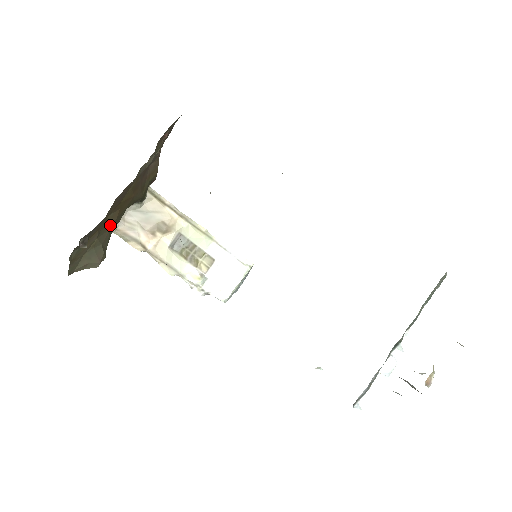
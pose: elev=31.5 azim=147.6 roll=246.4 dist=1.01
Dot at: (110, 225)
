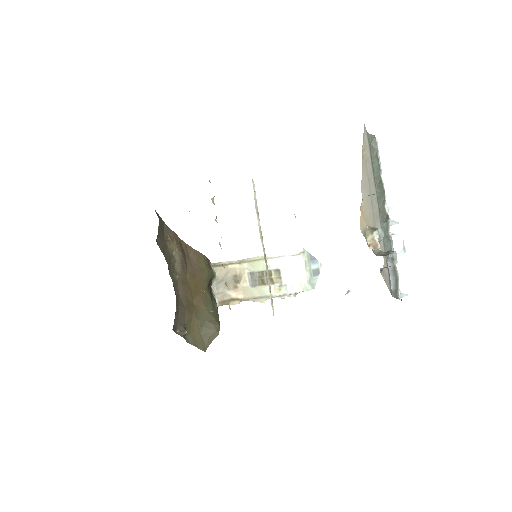
Dot at: (202, 306)
